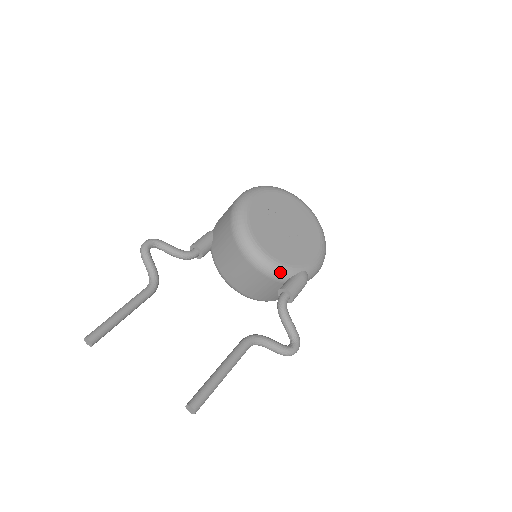
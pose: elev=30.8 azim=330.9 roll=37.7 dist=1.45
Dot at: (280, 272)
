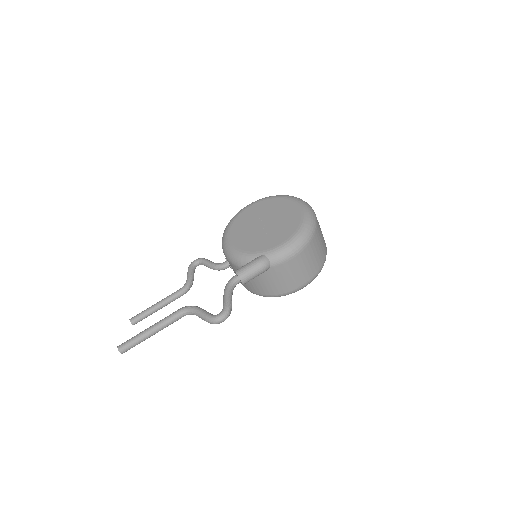
Dot at: (240, 259)
